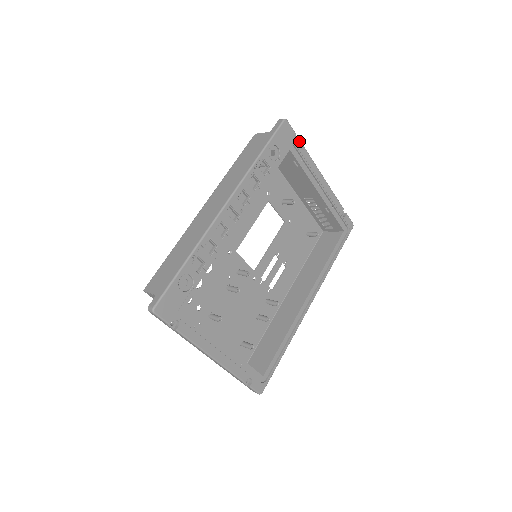
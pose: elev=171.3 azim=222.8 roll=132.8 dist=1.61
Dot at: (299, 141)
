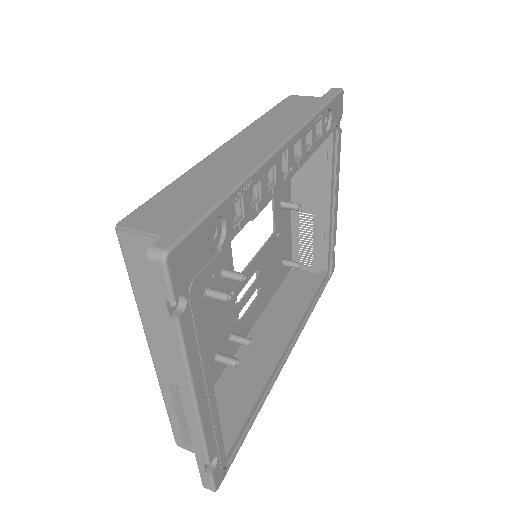
Dot at: (340, 128)
